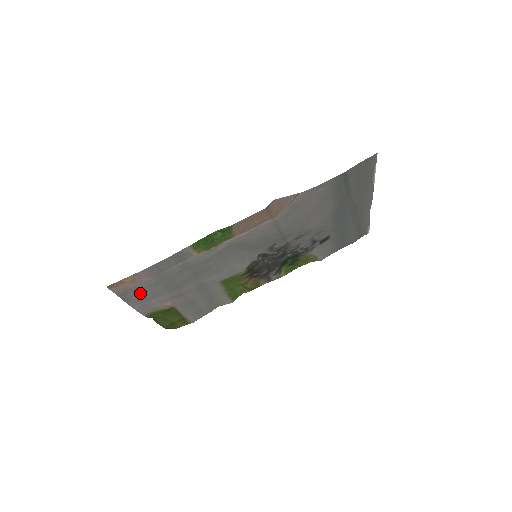
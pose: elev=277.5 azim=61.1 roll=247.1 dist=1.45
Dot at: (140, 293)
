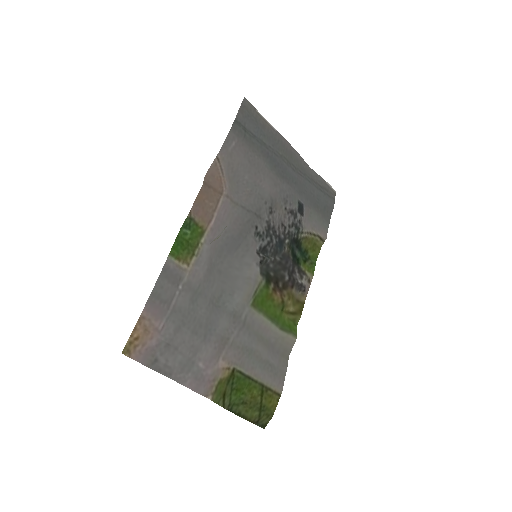
Dot at: (172, 353)
